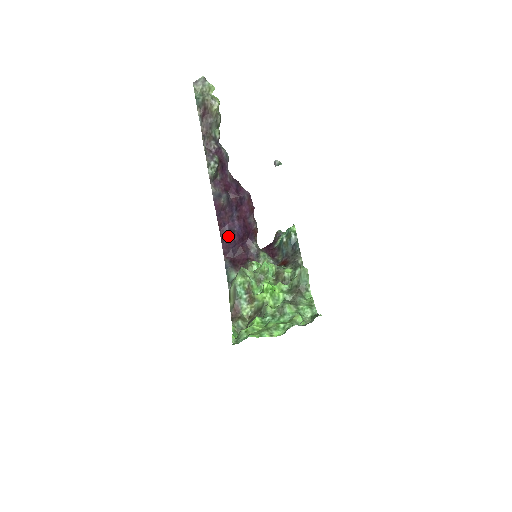
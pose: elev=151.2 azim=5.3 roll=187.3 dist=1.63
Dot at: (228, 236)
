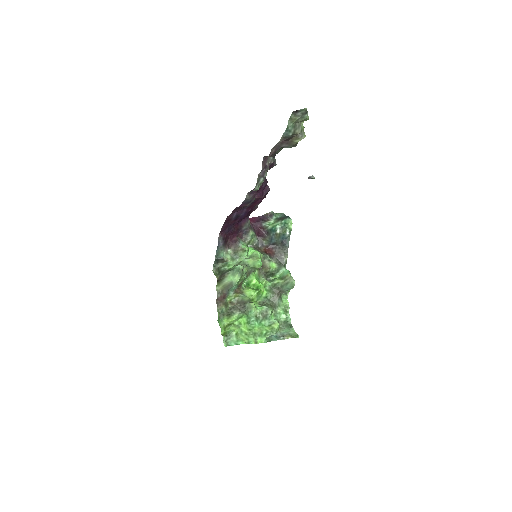
Dot at: (232, 220)
